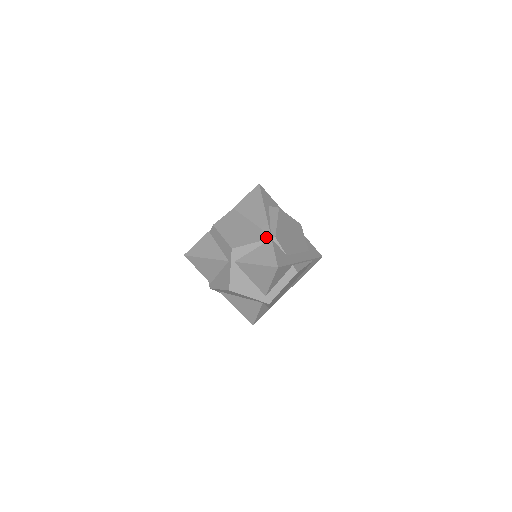
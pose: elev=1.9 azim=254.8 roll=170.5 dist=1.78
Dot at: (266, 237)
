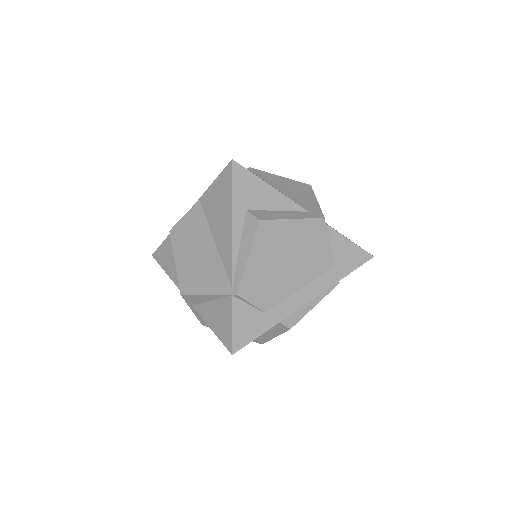
Dot at: (225, 289)
